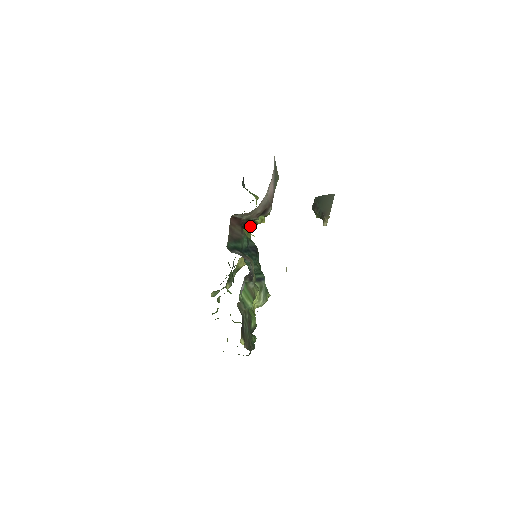
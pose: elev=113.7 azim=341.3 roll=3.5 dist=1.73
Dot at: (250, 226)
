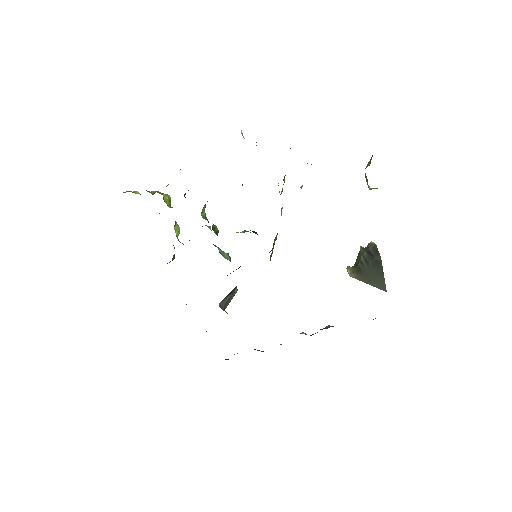
Dot at: occluded
